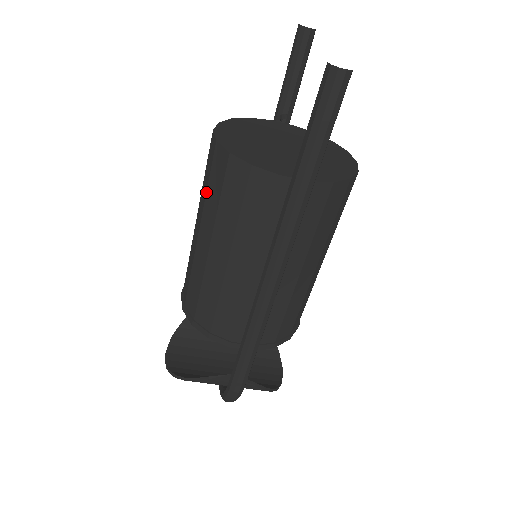
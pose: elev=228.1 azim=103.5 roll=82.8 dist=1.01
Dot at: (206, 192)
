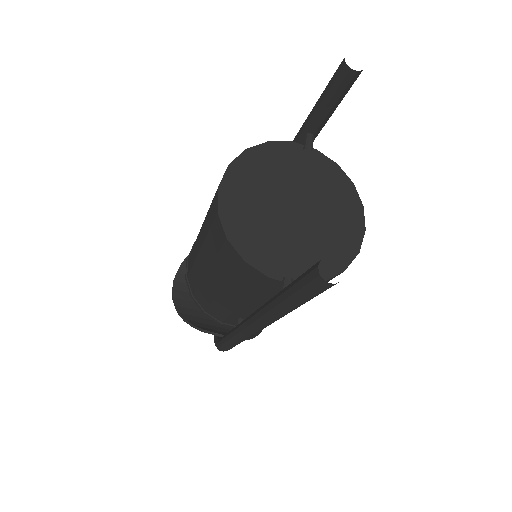
Dot at: (207, 234)
